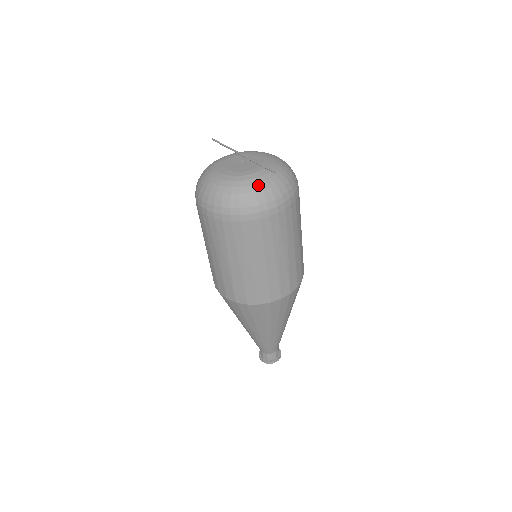
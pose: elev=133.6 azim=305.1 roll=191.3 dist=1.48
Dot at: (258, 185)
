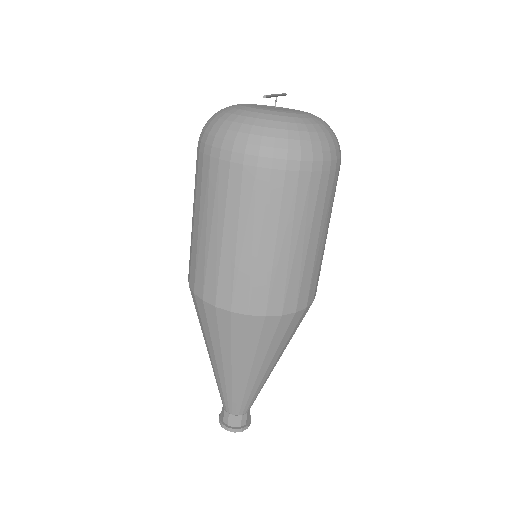
Dot at: (252, 119)
